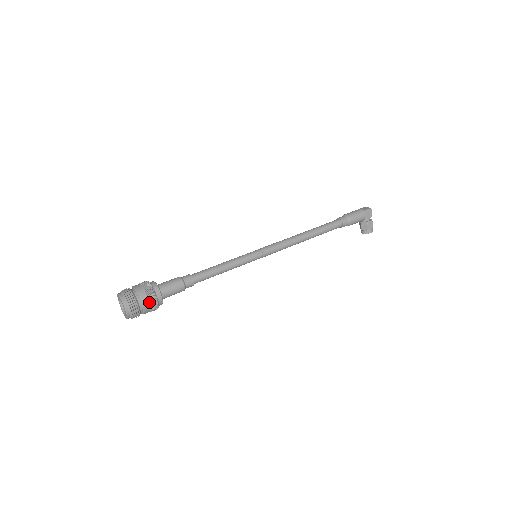
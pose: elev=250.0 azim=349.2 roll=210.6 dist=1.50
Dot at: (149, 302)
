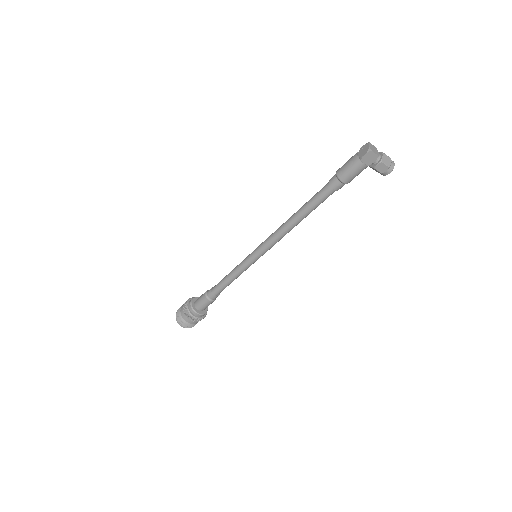
Dot at: (192, 321)
